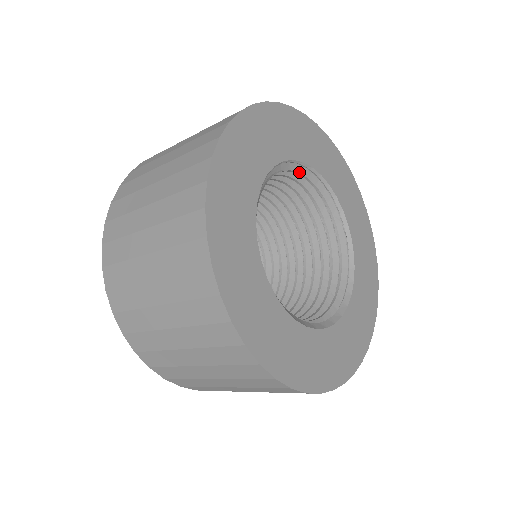
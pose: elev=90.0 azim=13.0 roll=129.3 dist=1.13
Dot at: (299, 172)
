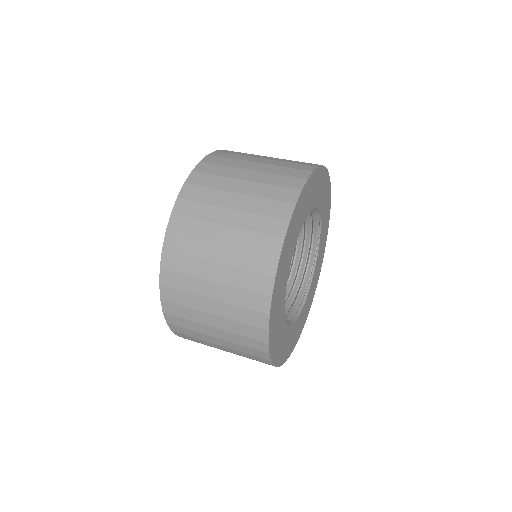
Dot at: (314, 238)
